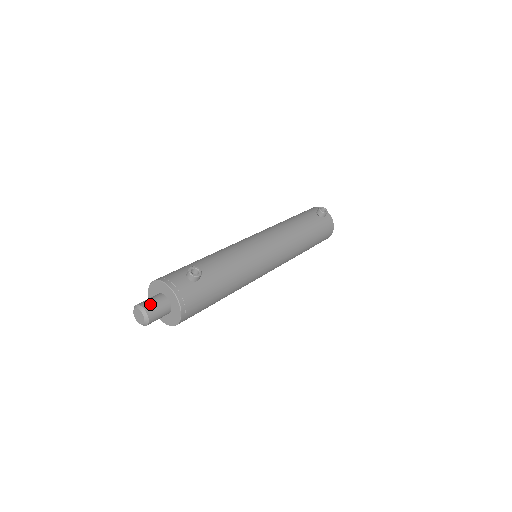
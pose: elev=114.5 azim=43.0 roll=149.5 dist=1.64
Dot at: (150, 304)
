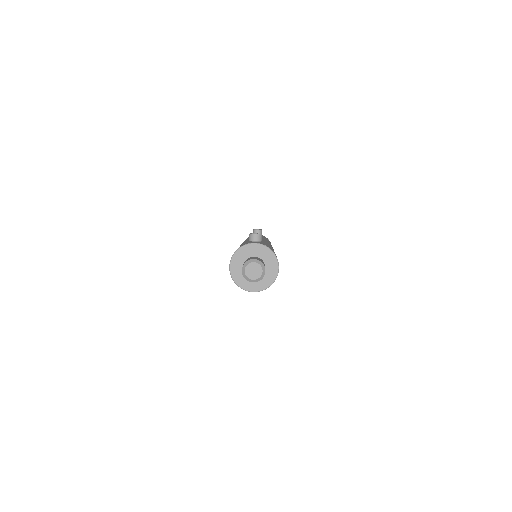
Dot at: (253, 258)
